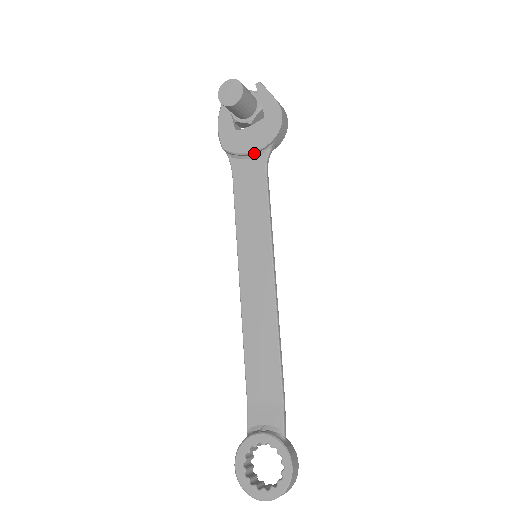
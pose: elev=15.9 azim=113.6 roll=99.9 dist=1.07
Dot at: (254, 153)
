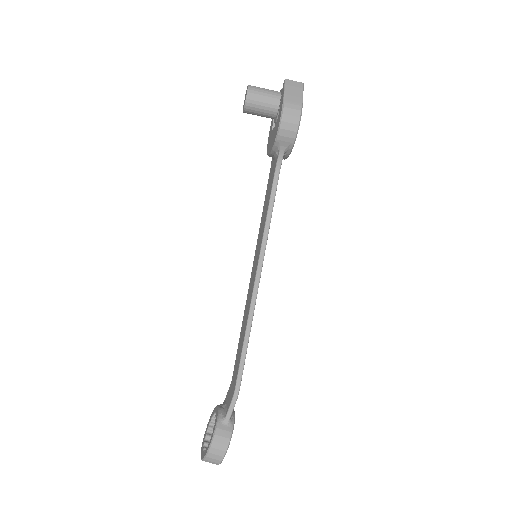
Dot at: (272, 155)
